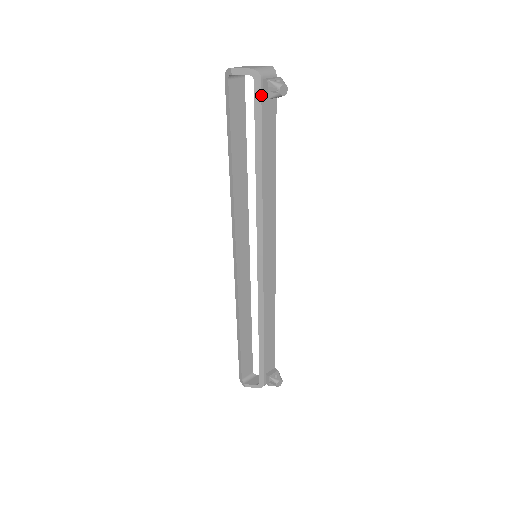
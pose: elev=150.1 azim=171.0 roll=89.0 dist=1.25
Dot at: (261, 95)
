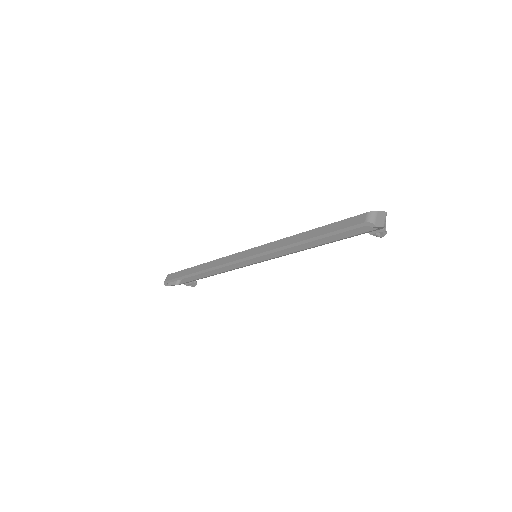
Dot at: (370, 232)
